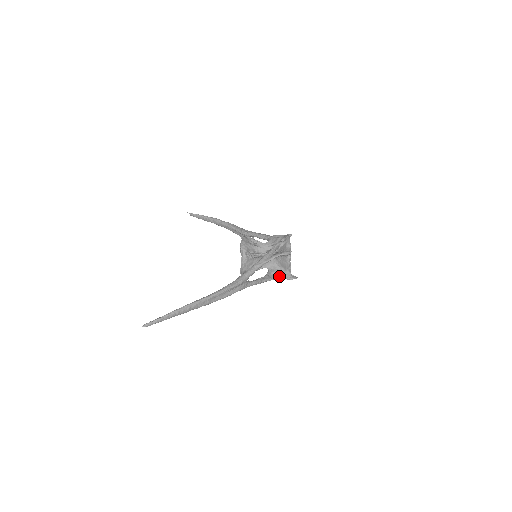
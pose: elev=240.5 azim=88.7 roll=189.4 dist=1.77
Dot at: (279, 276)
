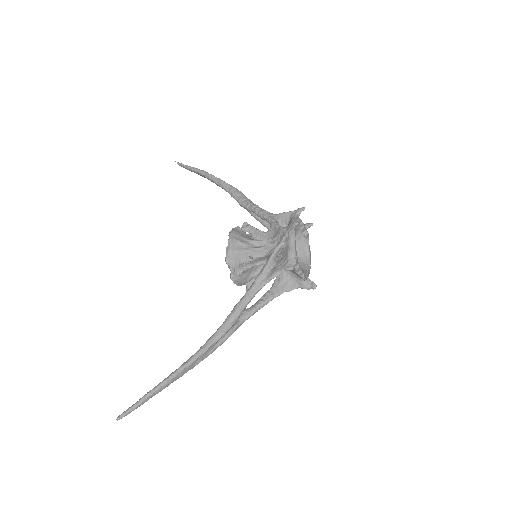
Dot at: (291, 285)
